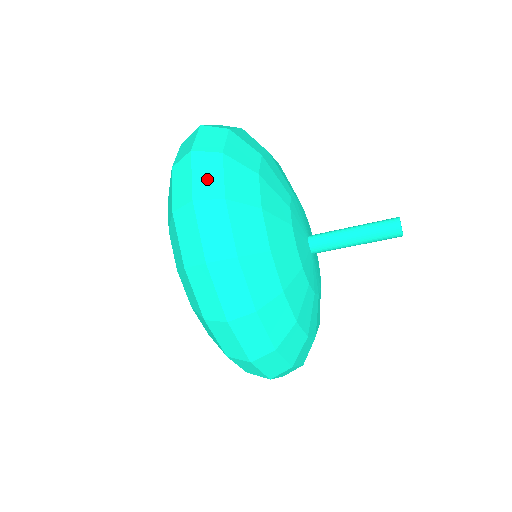
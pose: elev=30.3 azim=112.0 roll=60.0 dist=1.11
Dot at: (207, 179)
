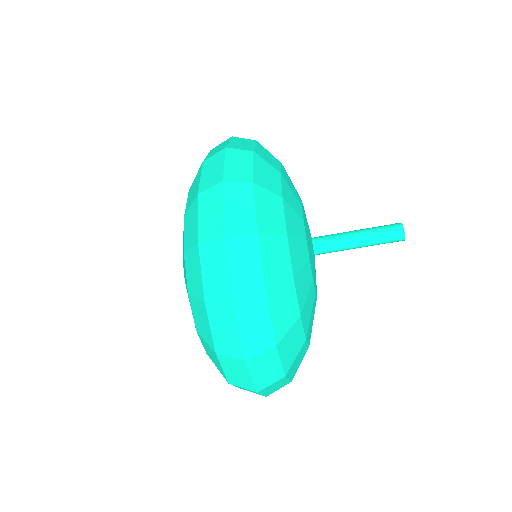
Dot at: occluded
